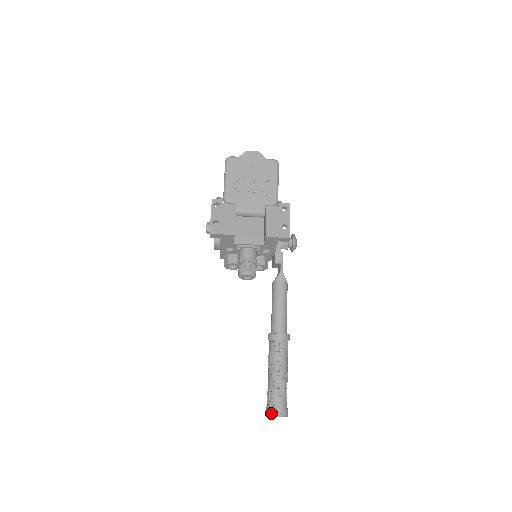
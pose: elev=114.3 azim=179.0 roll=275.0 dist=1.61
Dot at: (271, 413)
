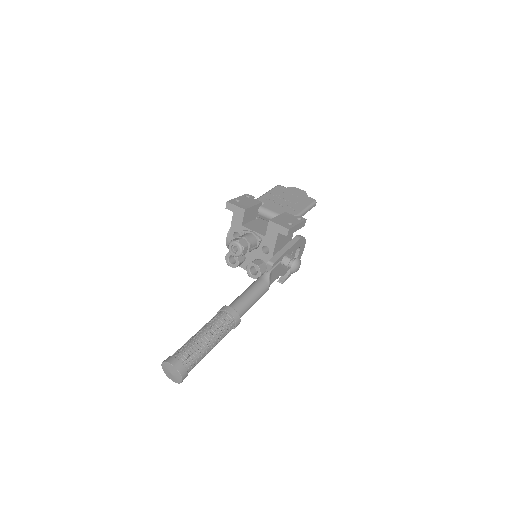
Dot at: (168, 359)
